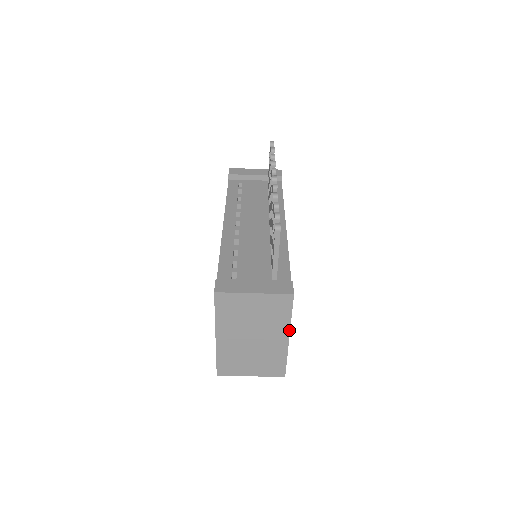
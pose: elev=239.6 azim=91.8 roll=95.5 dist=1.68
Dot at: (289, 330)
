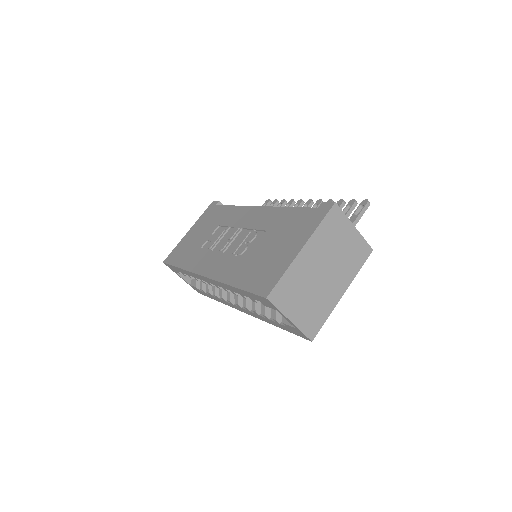
Dot at: (349, 284)
